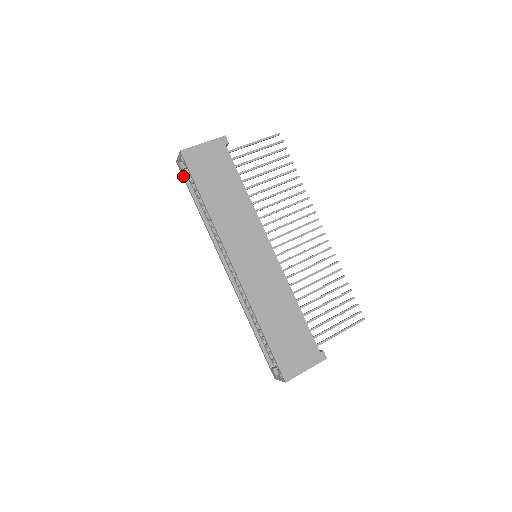
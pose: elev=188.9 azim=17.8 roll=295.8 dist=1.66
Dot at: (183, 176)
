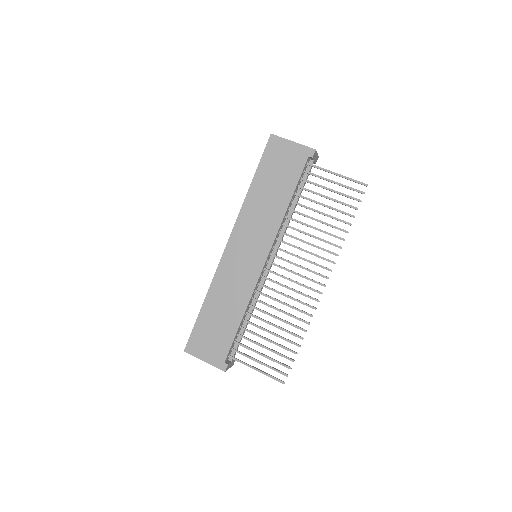
Dot at: occluded
